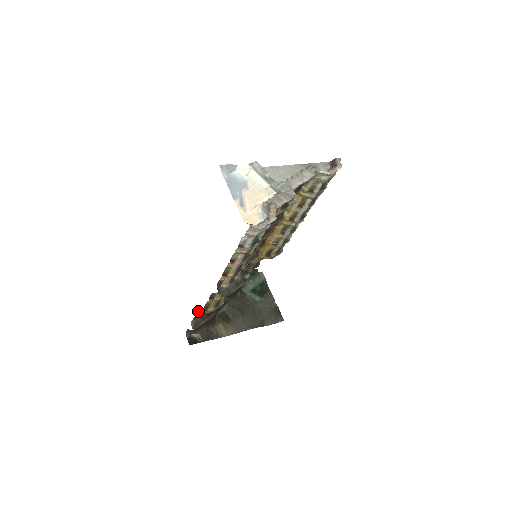
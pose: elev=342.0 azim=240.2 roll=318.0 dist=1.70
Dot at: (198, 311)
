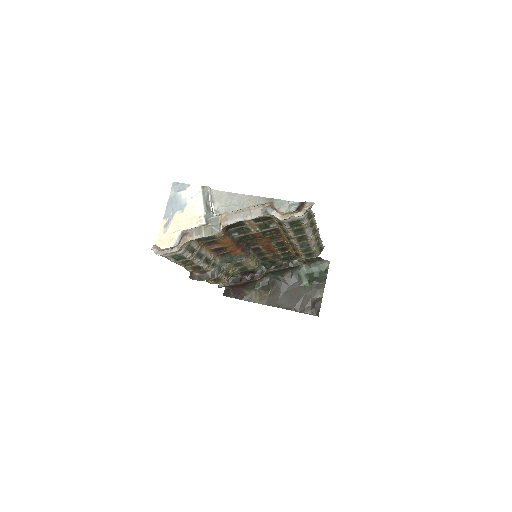
Dot at: occluded
